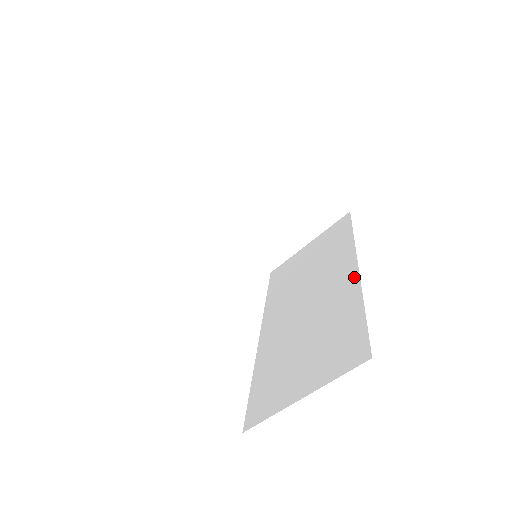
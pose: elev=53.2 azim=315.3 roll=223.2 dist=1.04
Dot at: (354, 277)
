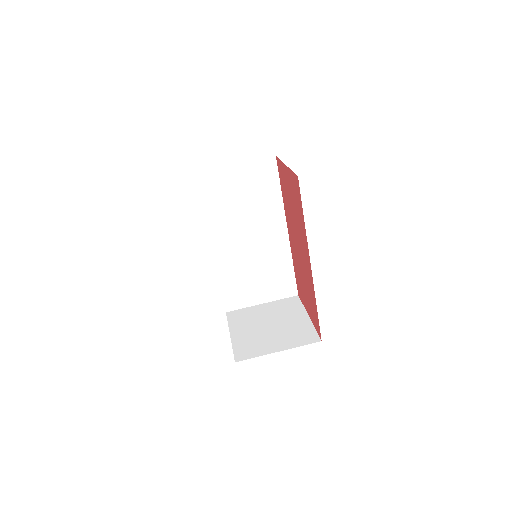
Dot at: occluded
